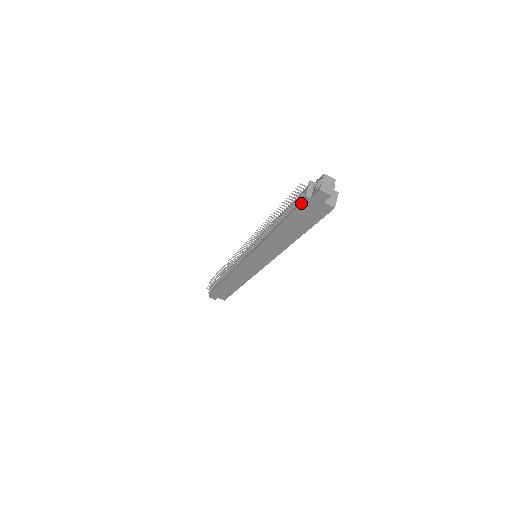
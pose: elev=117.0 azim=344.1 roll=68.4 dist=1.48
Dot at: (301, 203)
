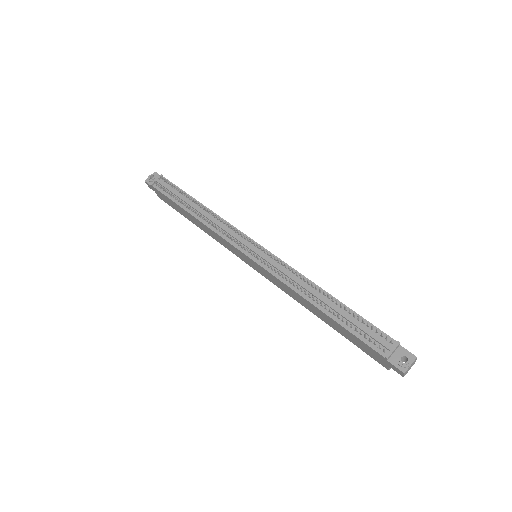
Dot at: (374, 349)
